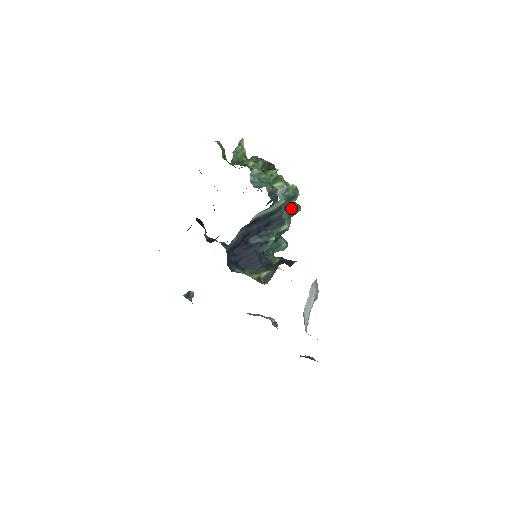
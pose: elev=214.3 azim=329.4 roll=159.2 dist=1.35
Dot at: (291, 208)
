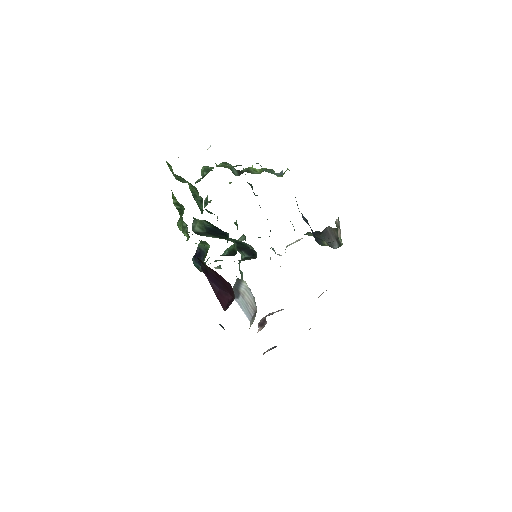
Dot at: occluded
